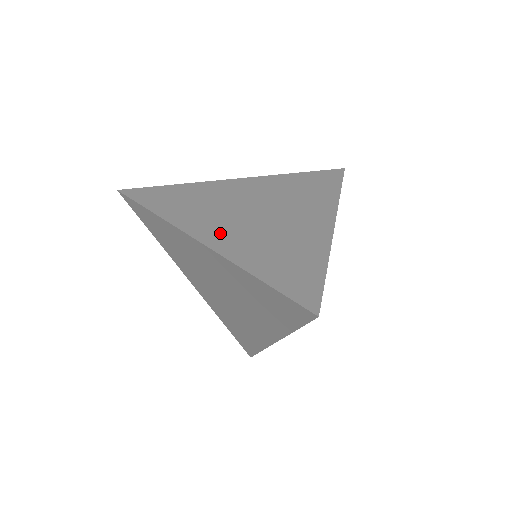
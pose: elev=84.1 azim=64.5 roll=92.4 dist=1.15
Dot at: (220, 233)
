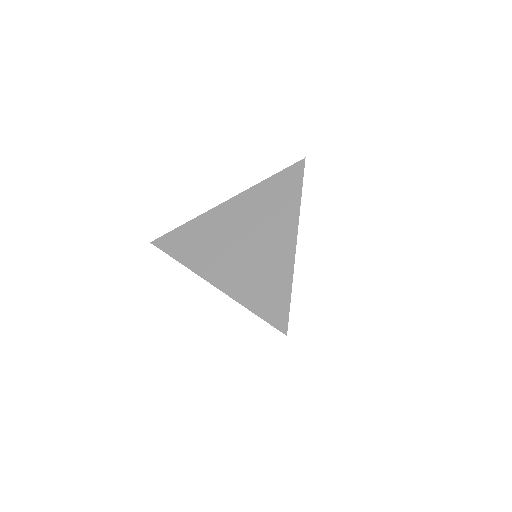
Dot at: (222, 272)
